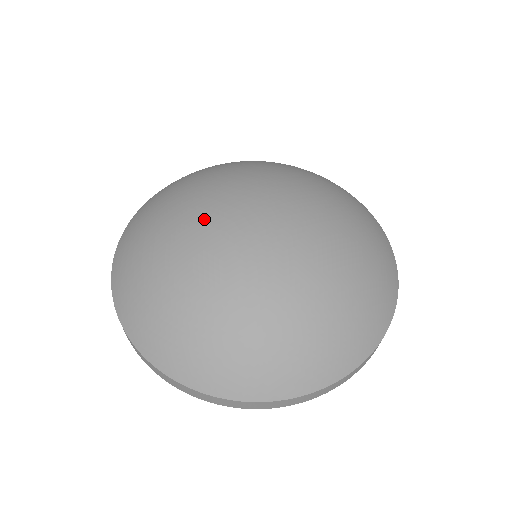
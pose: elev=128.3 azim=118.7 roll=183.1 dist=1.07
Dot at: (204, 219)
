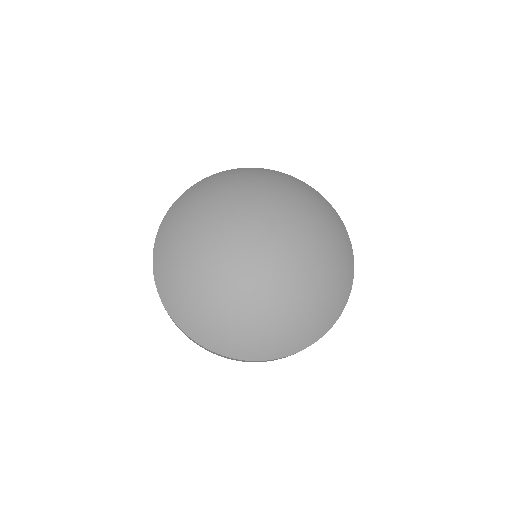
Dot at: (231, 220)
